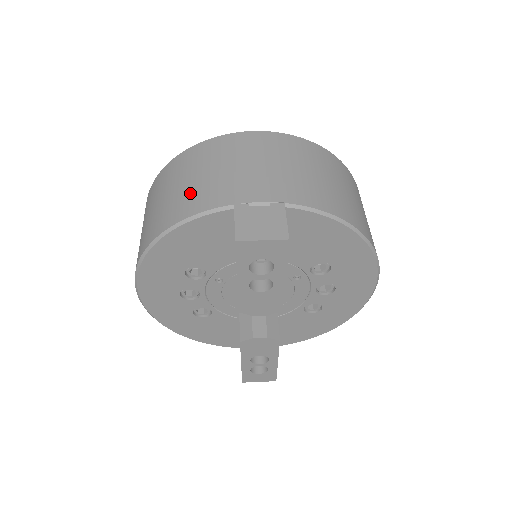
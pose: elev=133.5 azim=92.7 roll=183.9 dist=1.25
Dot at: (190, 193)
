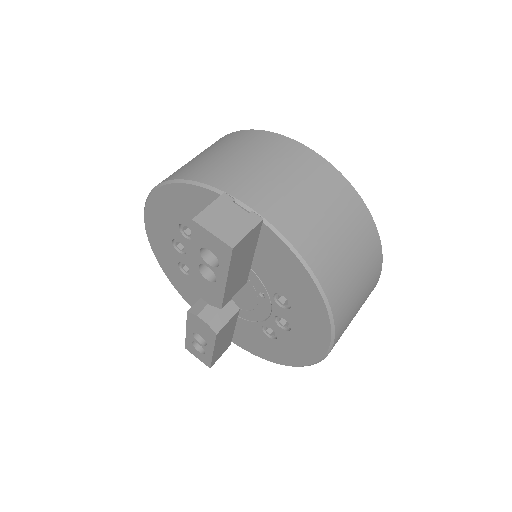
Dot at: (213, 163)
